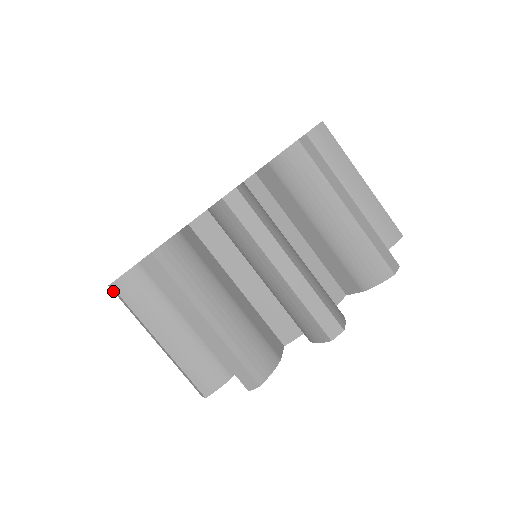
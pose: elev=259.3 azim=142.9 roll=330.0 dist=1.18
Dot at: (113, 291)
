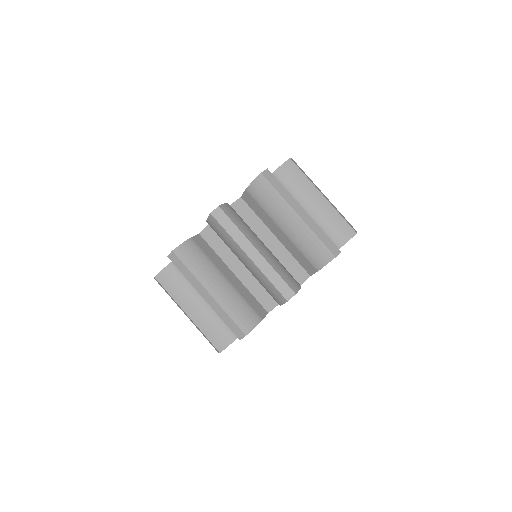
Dot at: occluded
